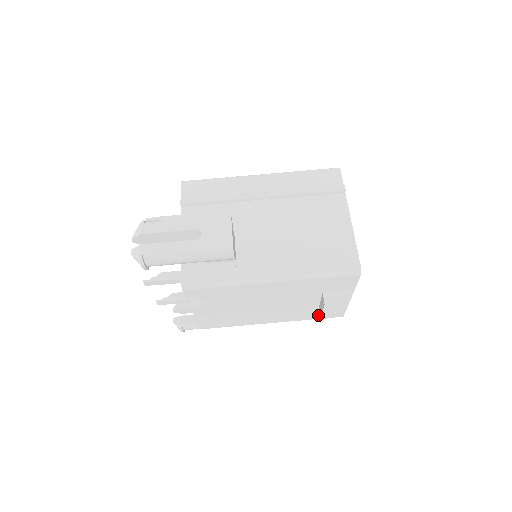
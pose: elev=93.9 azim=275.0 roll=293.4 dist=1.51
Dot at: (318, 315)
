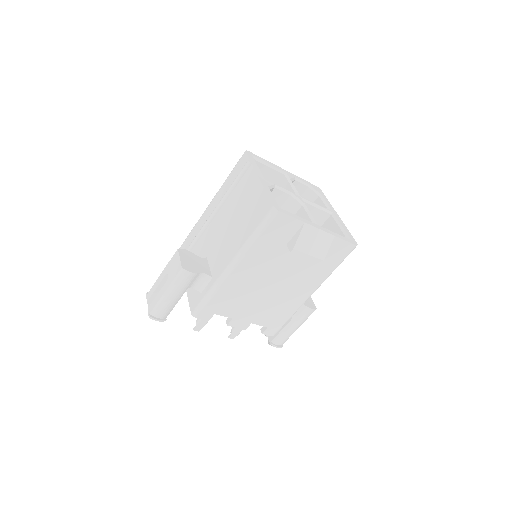
Dot at: (331, 261)
